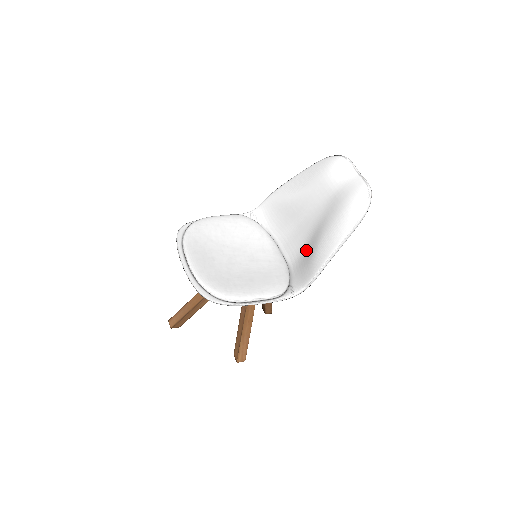
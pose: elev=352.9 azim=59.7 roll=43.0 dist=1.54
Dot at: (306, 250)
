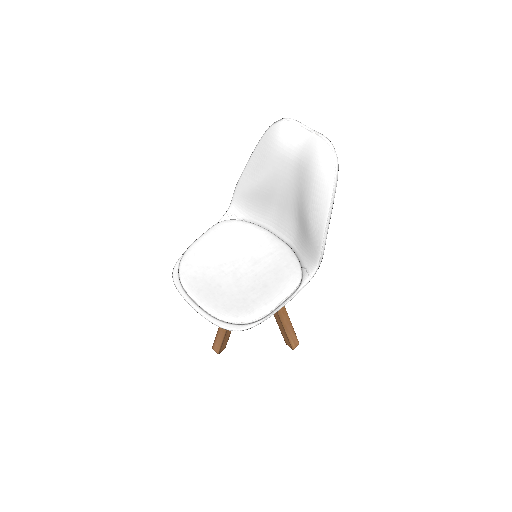
Dot at: (299, 226)
